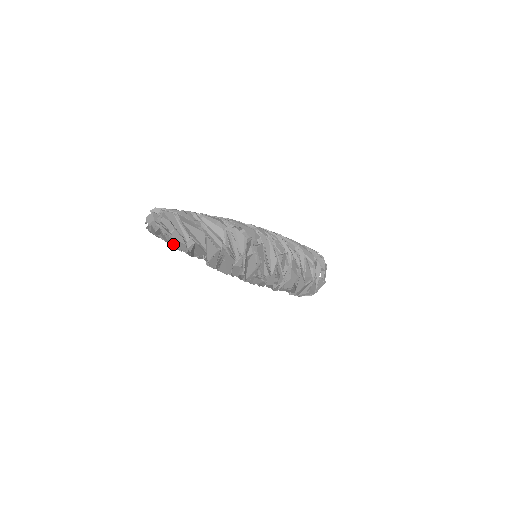
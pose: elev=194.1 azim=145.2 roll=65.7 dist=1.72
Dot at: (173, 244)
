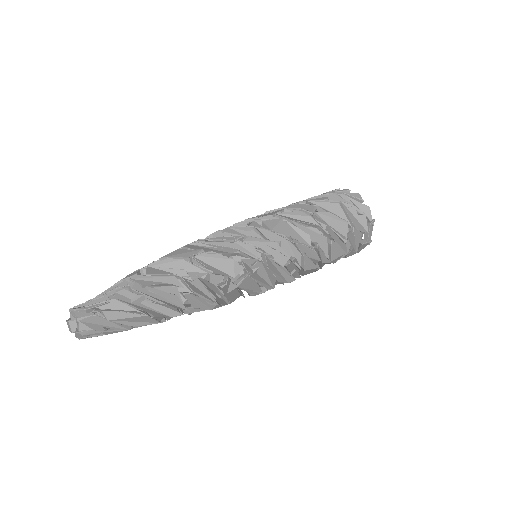
Dot at: occluded
